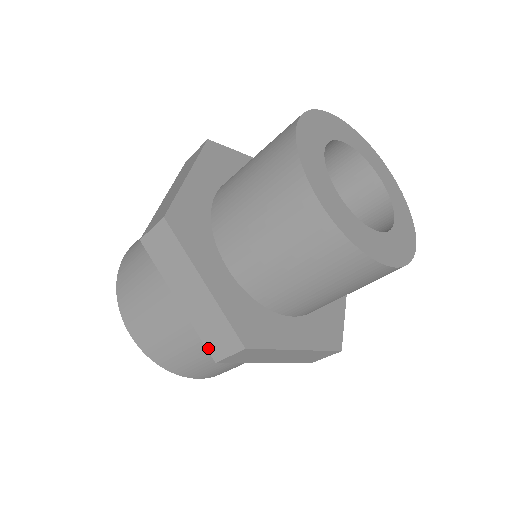
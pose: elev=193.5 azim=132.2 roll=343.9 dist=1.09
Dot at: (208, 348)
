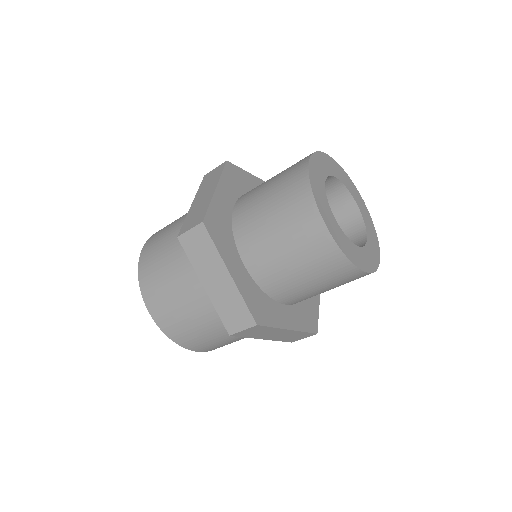
Dot at: (225, 324)
